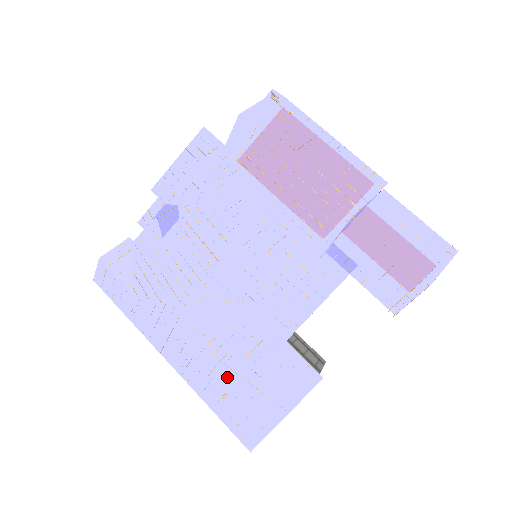
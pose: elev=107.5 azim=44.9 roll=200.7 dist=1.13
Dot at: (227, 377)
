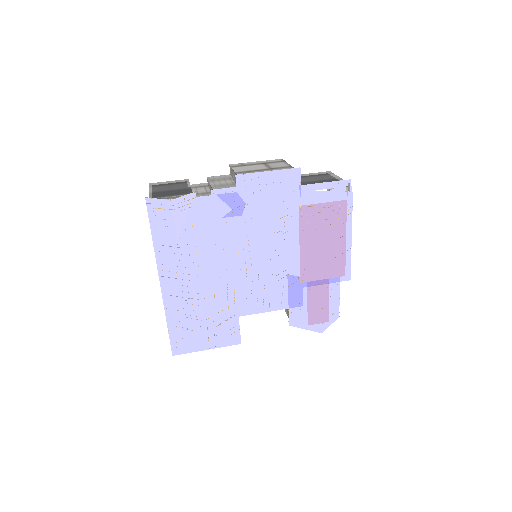
Dot at: (201, 325)
